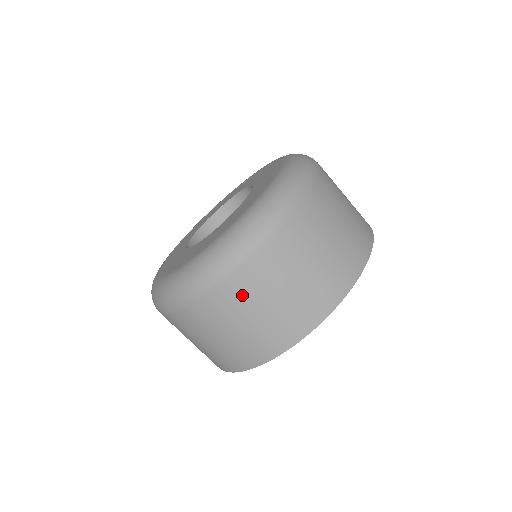
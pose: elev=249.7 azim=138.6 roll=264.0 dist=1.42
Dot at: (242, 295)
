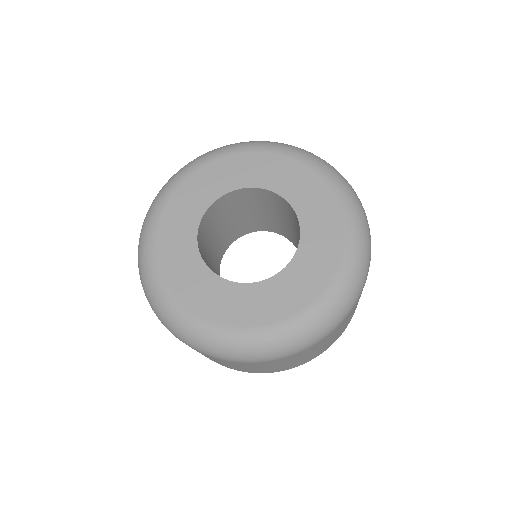
Dot at: occluded
